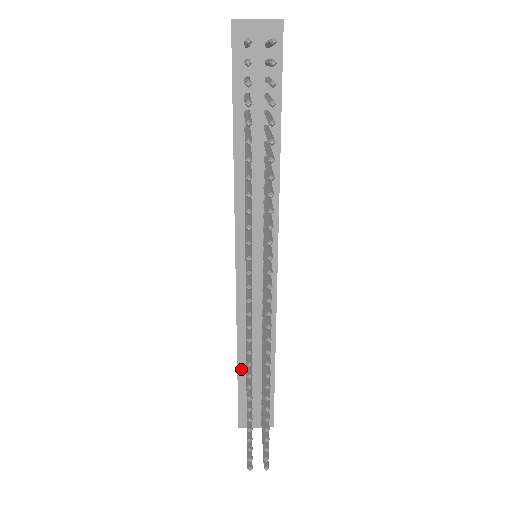
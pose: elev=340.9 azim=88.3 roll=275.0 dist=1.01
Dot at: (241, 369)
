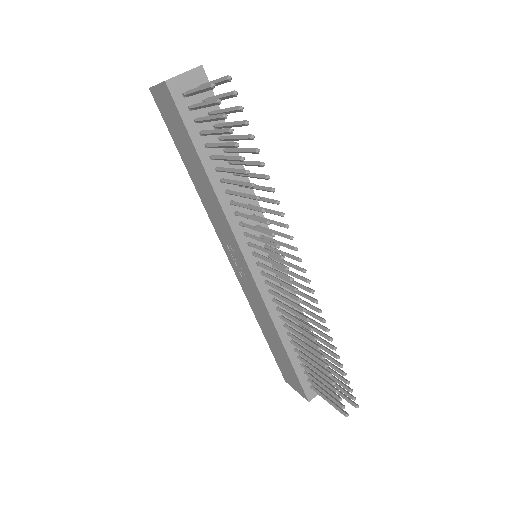
Dot at: (289, 352)
